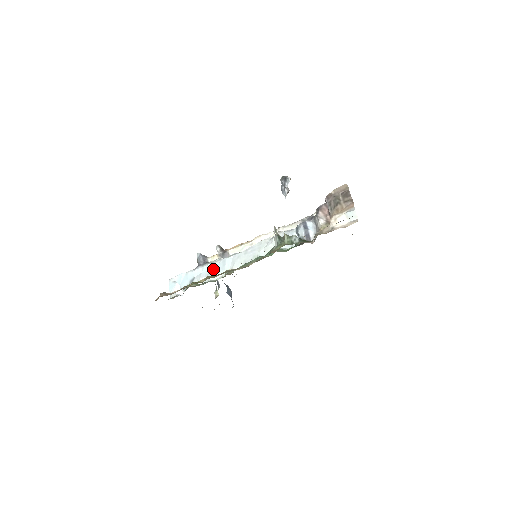
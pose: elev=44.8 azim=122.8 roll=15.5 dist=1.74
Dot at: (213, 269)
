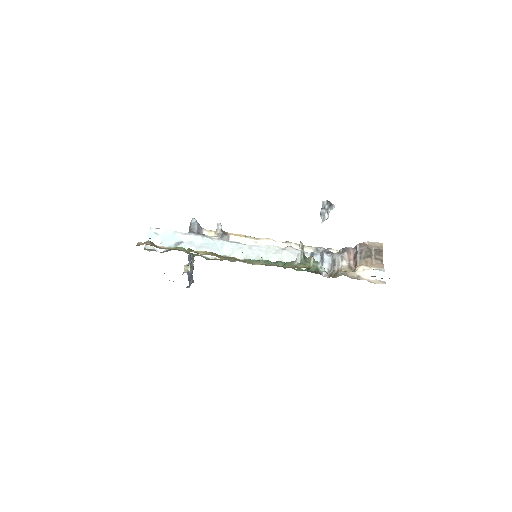
Dot at: (208, 245)
